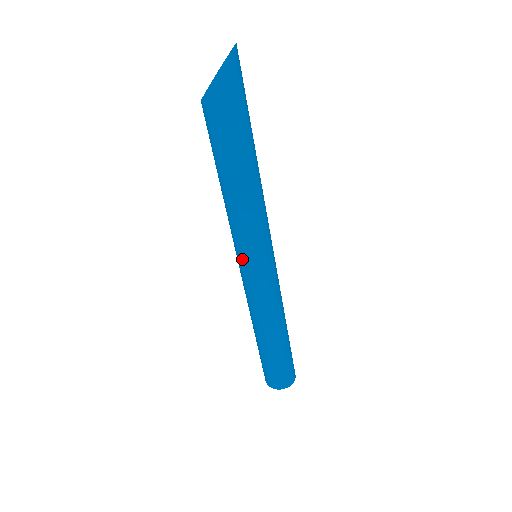
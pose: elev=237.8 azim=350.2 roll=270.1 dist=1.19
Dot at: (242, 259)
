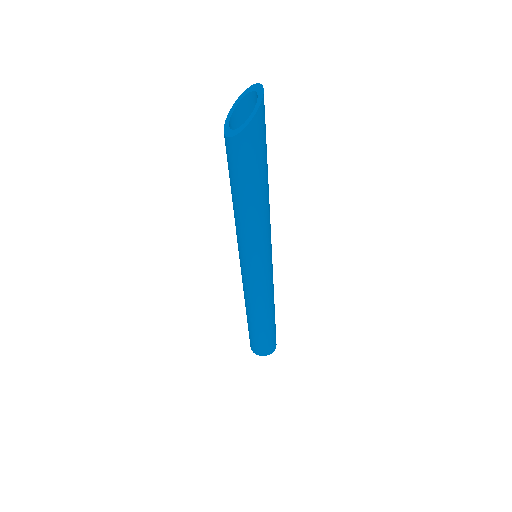
Dot at: (250, 263)
